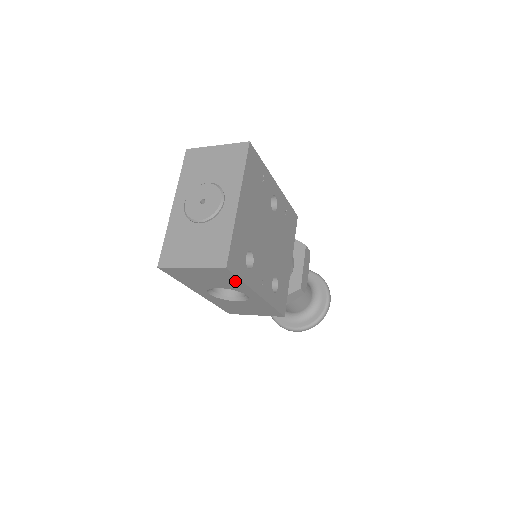
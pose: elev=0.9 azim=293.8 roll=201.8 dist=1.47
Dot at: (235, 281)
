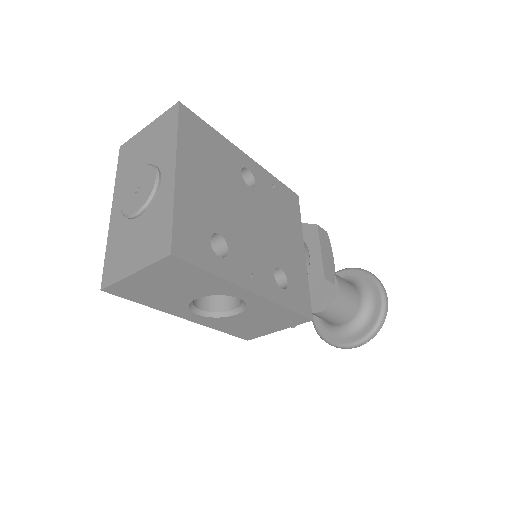
Dot at: (203, 277)
